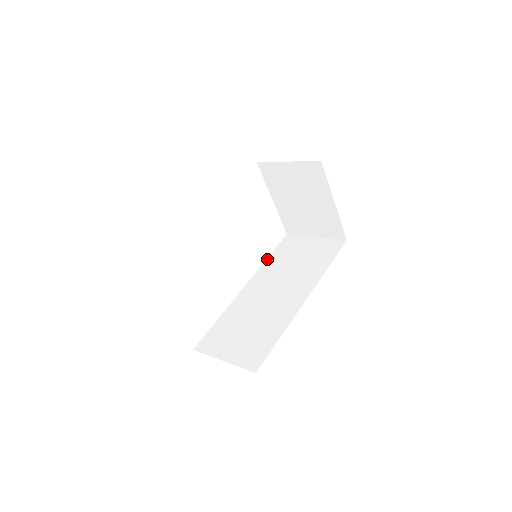
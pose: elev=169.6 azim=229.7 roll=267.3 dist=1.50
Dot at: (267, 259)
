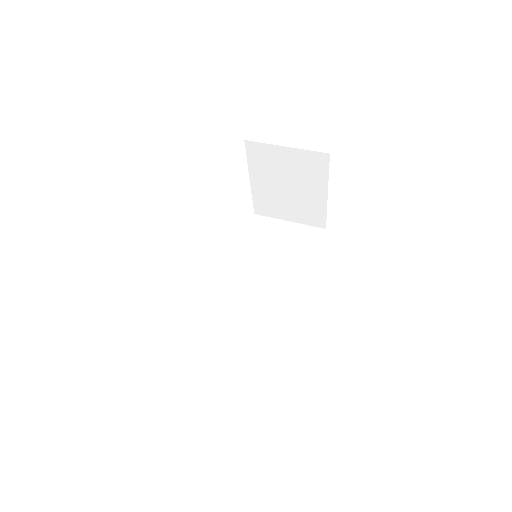
Dot at: (240, 245)
